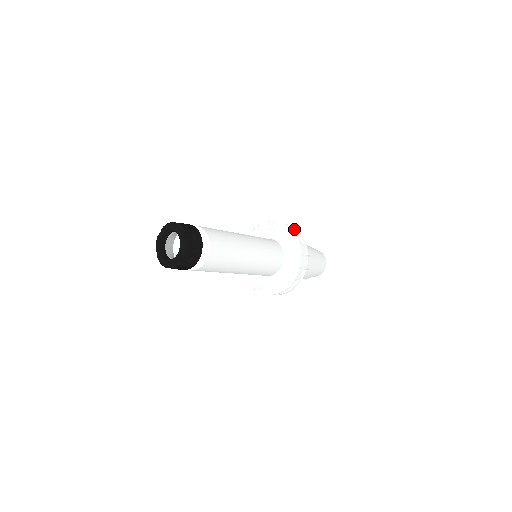
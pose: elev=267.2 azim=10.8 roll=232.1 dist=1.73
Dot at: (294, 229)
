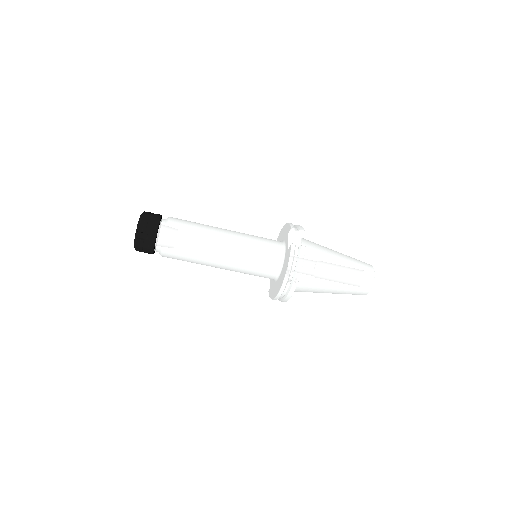
Dot at: (299, 253)
